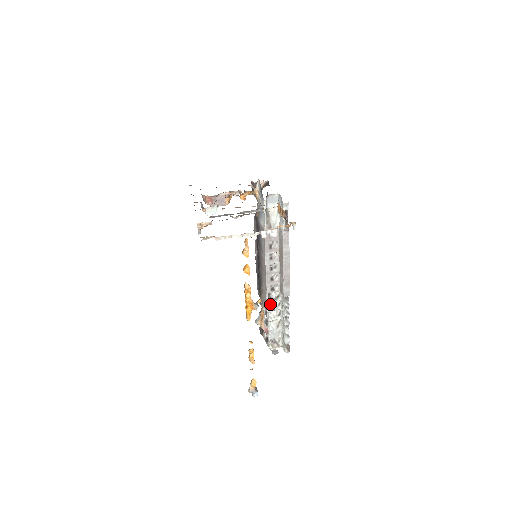
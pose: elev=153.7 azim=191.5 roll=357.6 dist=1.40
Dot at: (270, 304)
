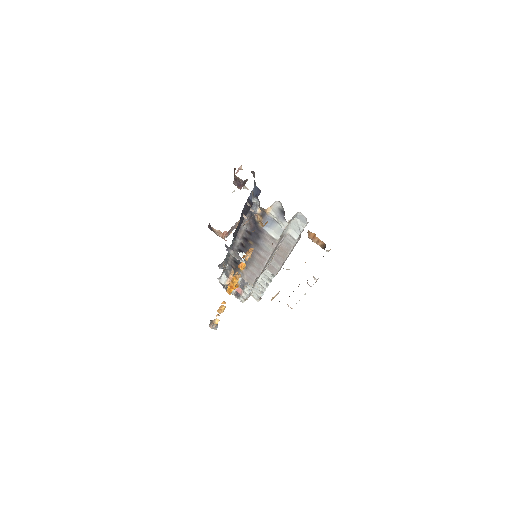
Dot at: occluded
